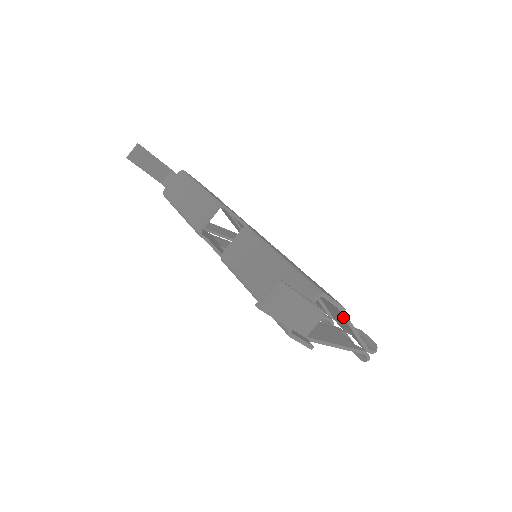
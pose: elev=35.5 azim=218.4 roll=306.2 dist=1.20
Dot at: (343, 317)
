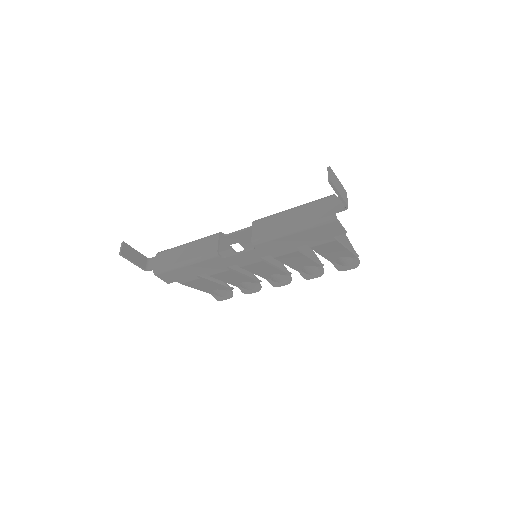
Dot at: occluded
